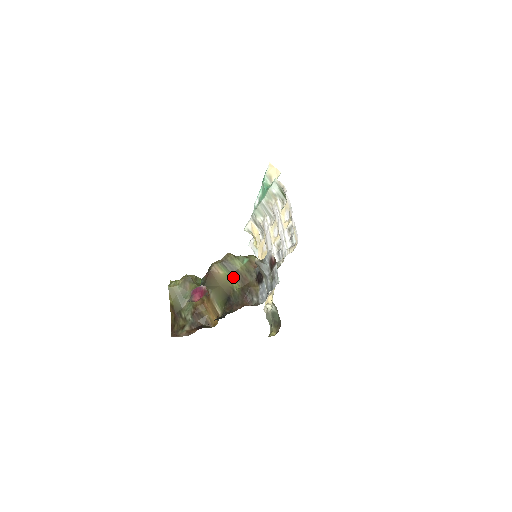
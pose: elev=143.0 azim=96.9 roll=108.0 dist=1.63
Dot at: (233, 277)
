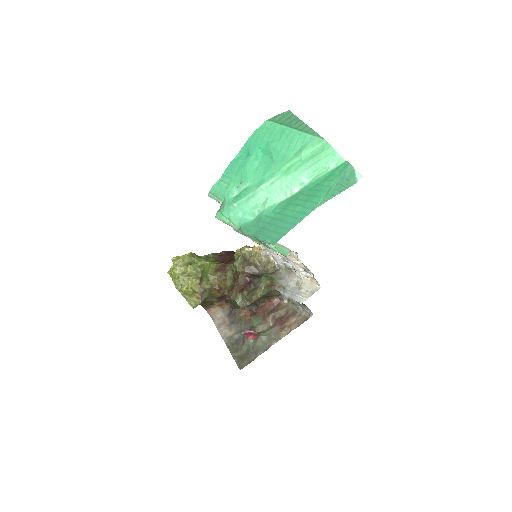
Dot at: occluded
